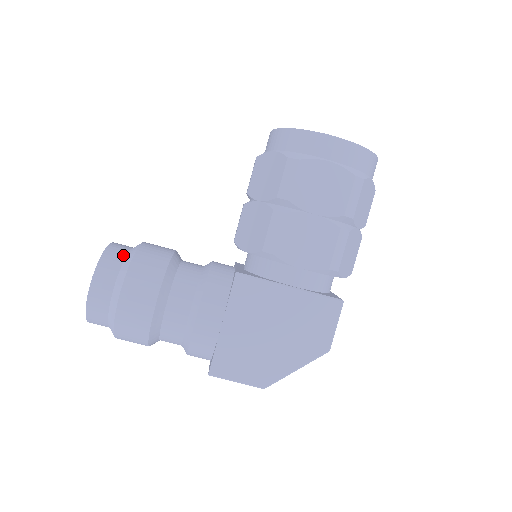
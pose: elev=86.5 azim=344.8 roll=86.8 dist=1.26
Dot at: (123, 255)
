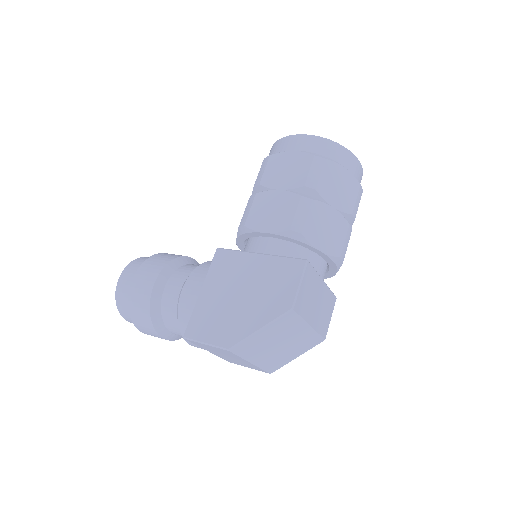
Dot at: occluded
